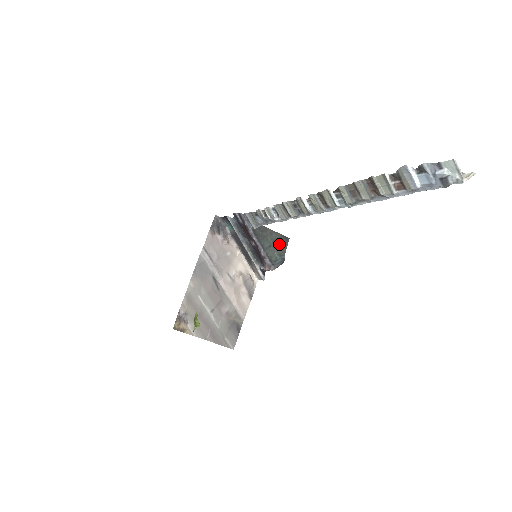
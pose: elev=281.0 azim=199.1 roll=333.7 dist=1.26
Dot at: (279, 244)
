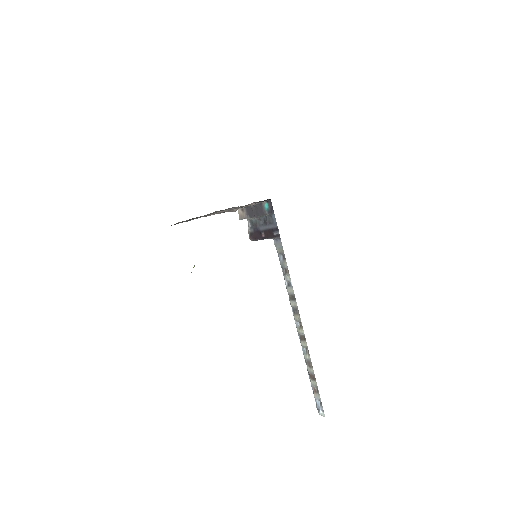
Dot at: occluded
